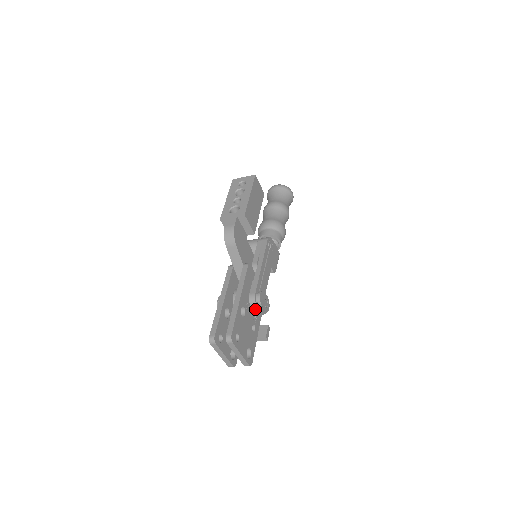
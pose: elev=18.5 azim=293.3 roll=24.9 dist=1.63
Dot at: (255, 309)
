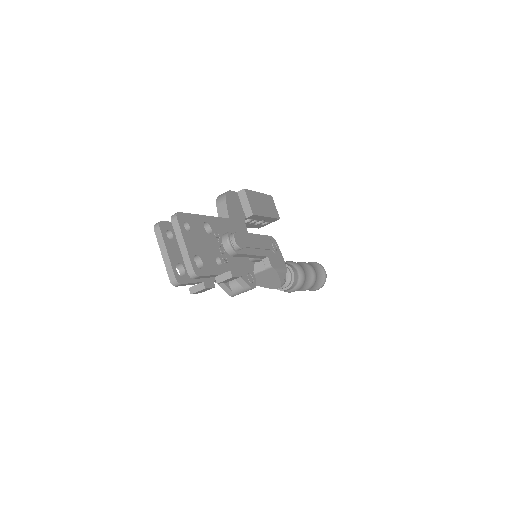
Dot at: (227, 247)
